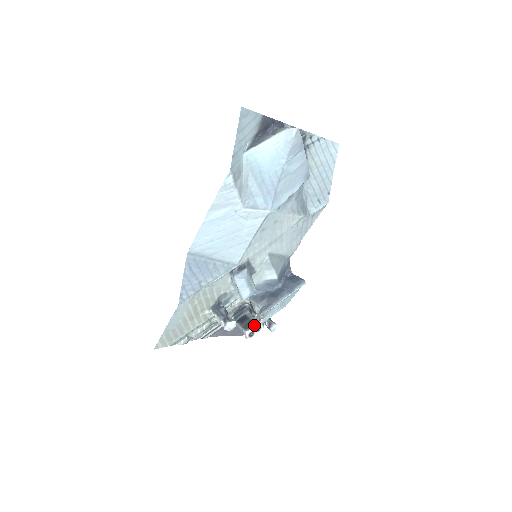
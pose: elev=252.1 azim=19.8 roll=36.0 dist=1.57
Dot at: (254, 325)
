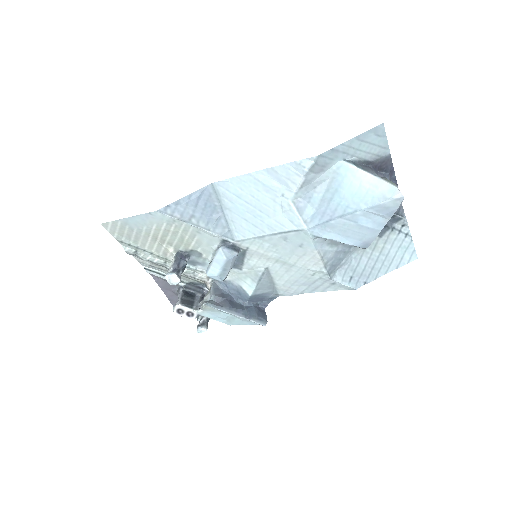
Dot at: (191, 307)
